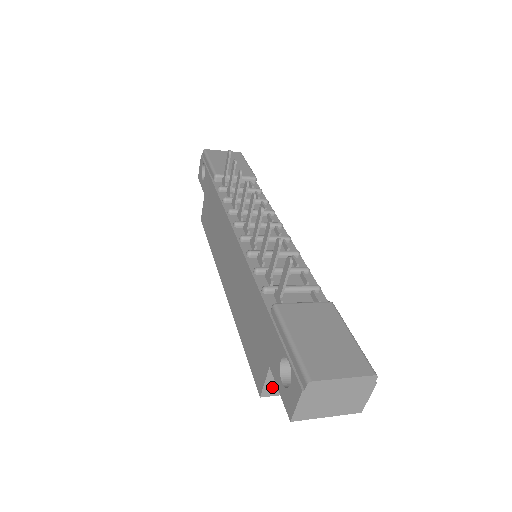
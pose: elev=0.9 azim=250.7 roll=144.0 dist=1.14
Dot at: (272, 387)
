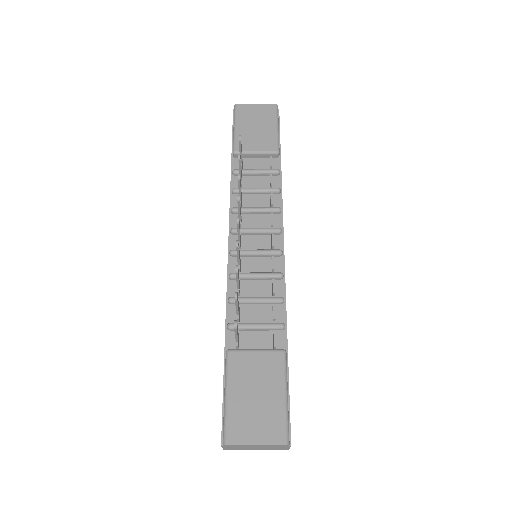
Dot at: occluded
